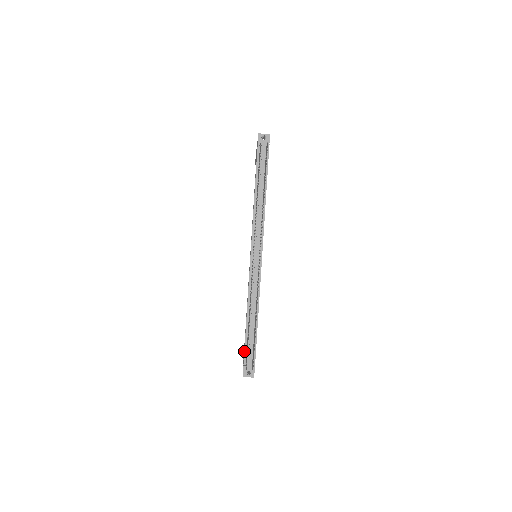
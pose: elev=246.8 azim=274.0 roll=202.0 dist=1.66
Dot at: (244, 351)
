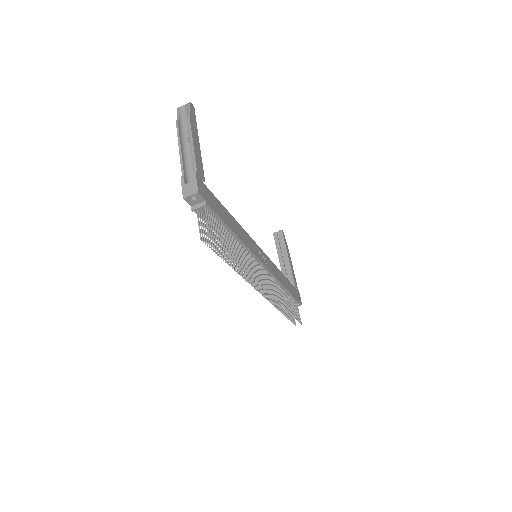
Dot at: occluded
